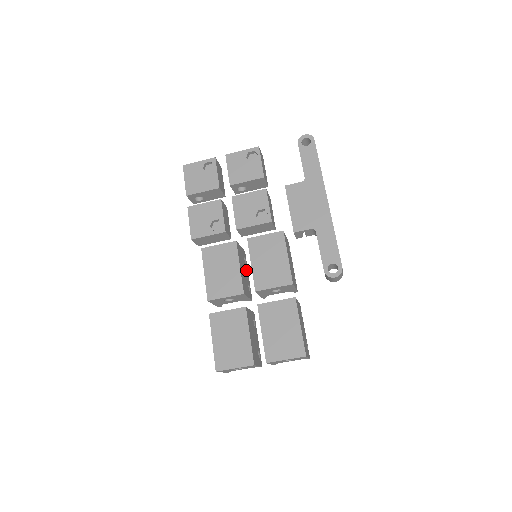
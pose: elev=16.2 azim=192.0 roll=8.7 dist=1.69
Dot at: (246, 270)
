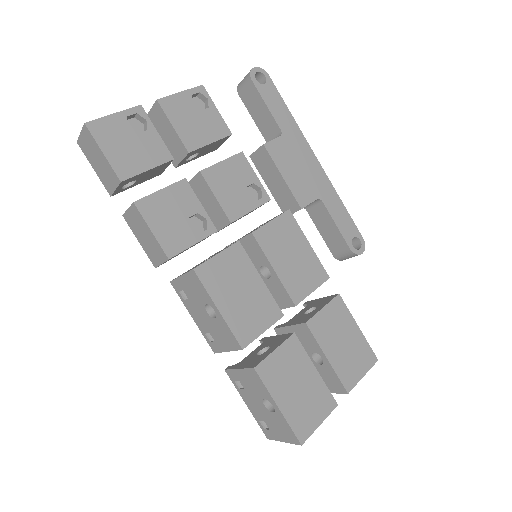
Dot at: occluded
